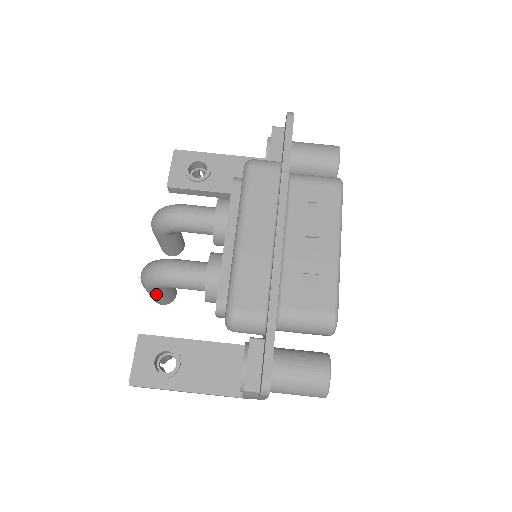
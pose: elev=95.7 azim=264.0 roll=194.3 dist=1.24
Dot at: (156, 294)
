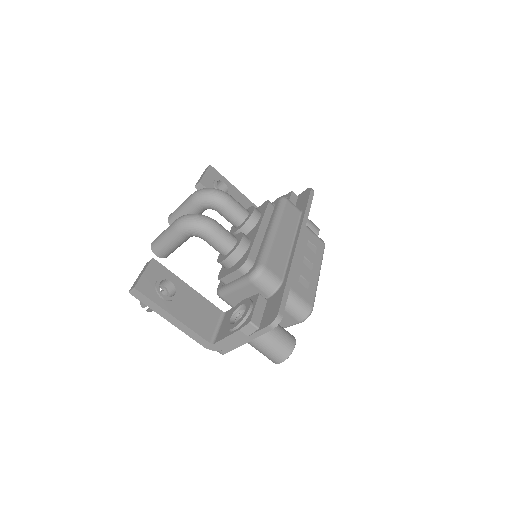
Dot at: (176, 239)
